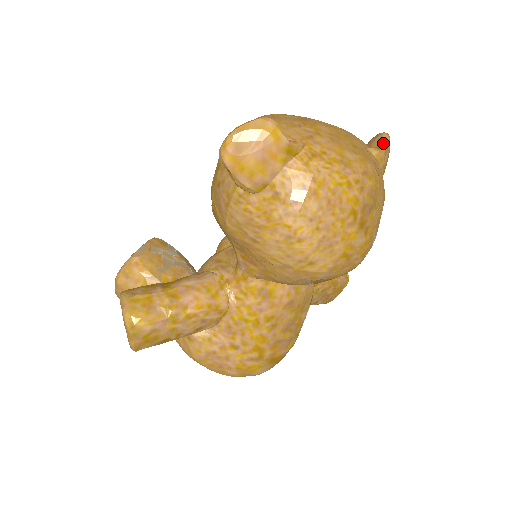
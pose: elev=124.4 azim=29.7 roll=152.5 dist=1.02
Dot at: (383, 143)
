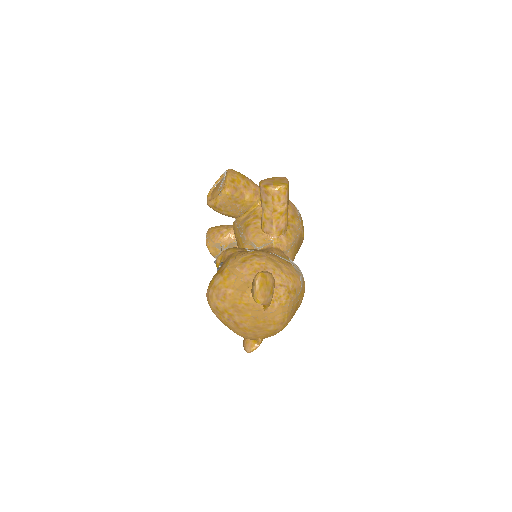
Dot at: occluded
